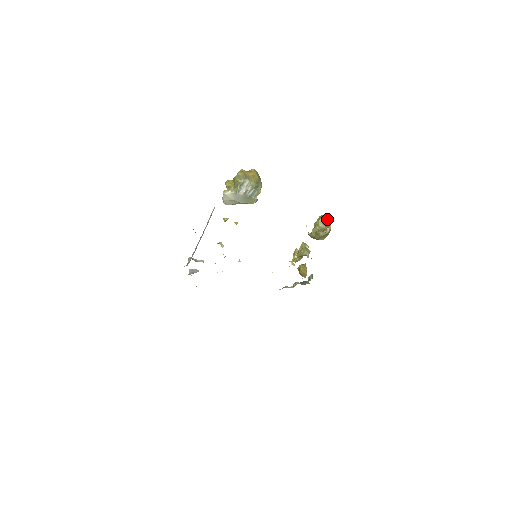
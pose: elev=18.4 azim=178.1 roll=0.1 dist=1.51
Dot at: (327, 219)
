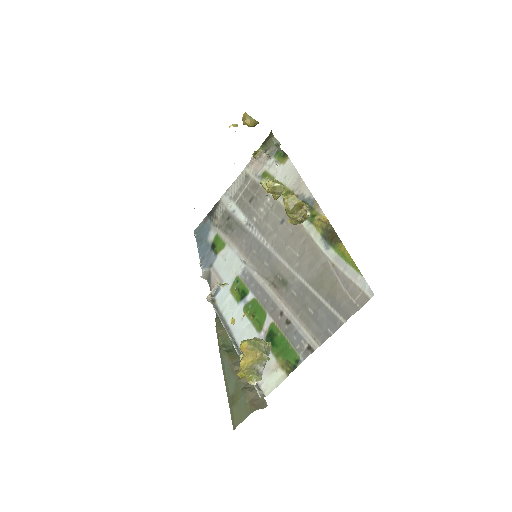
Dot at: (294, 201)
